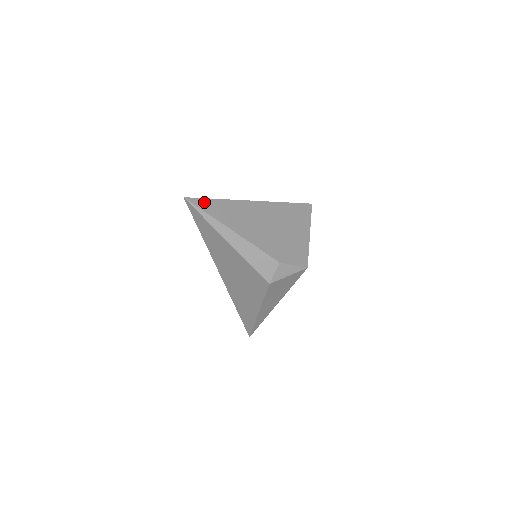
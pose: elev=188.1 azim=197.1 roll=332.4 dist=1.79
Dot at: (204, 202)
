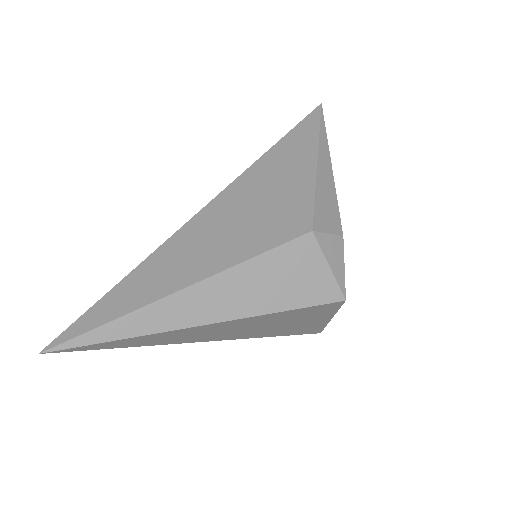
Dot at: occluded
